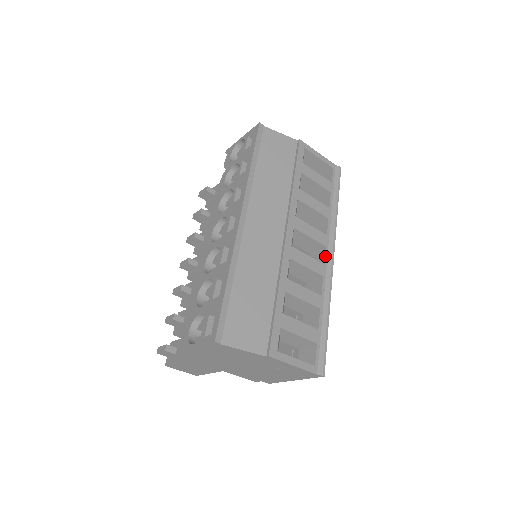
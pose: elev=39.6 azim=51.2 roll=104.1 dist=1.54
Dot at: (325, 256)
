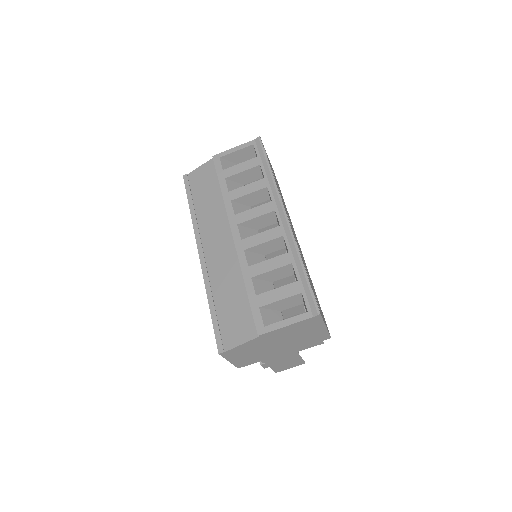
Dot at: (278, 219)
